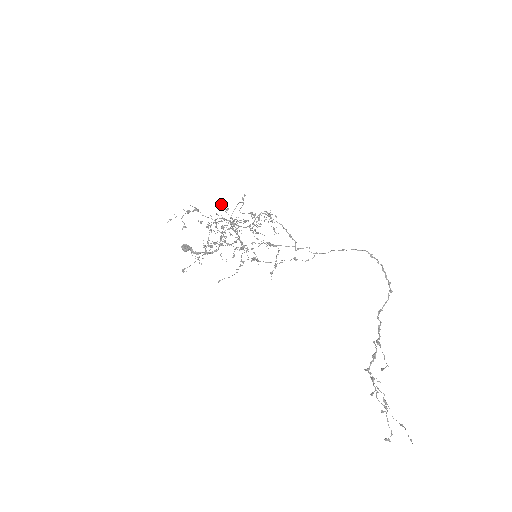
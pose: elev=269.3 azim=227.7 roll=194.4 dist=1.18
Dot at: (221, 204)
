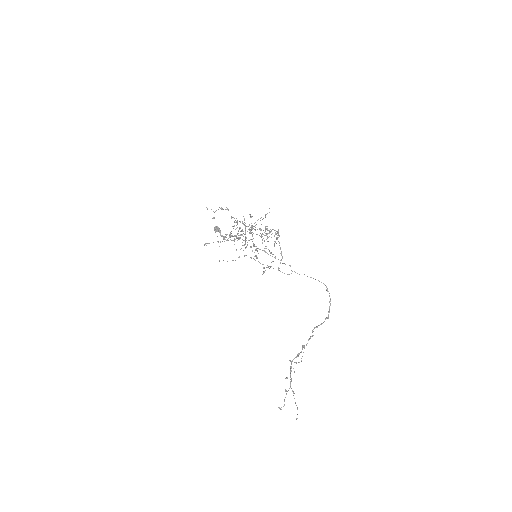
Dot at: occluded
